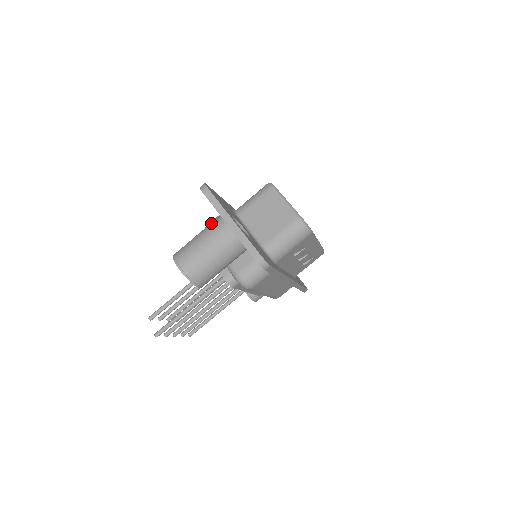
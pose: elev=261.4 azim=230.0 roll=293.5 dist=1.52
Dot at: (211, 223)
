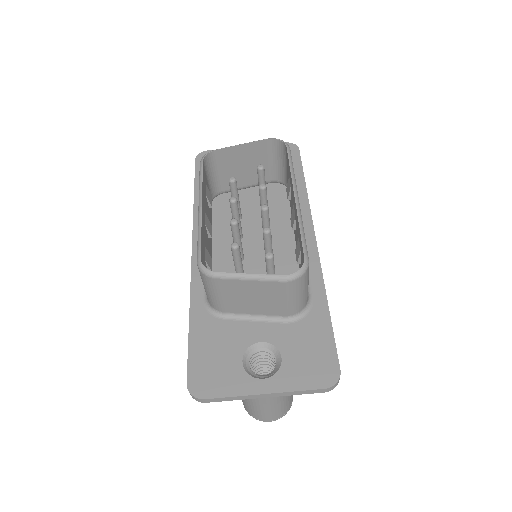
Dot at: occluded
